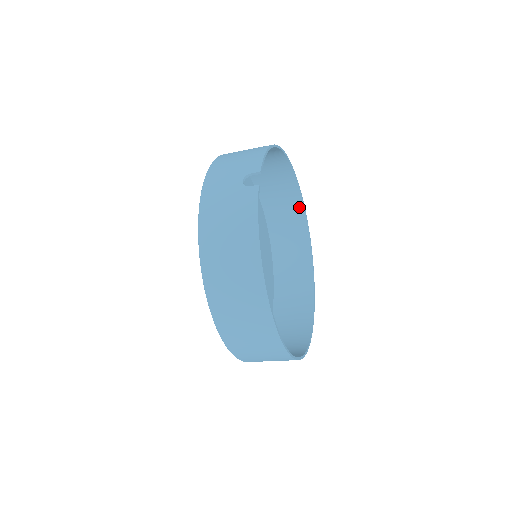
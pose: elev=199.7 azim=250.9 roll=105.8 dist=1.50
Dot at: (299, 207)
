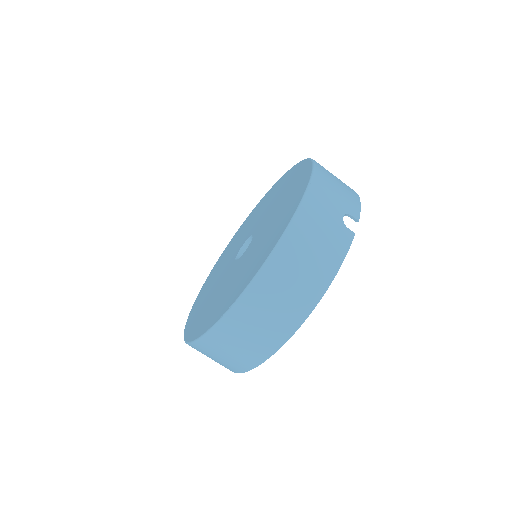
Dot at: occluded
